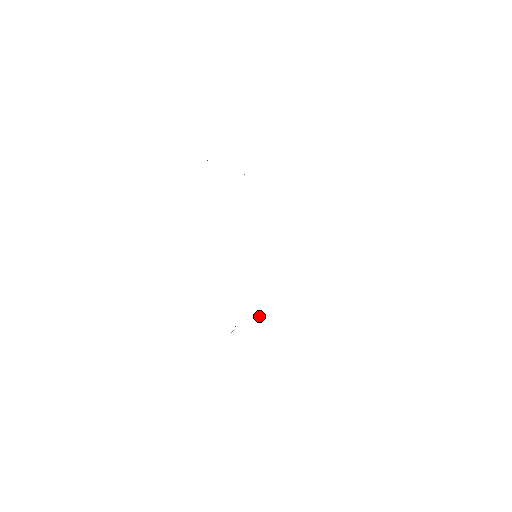
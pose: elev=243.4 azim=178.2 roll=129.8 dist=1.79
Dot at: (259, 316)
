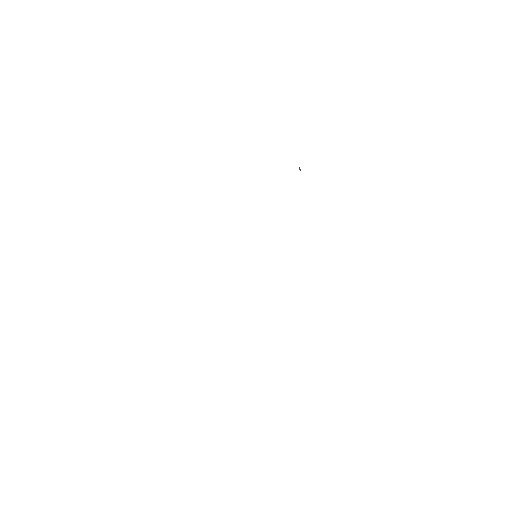
Dot at: occluded
